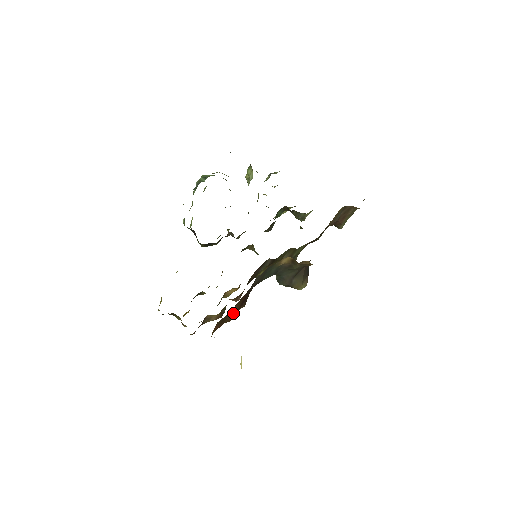
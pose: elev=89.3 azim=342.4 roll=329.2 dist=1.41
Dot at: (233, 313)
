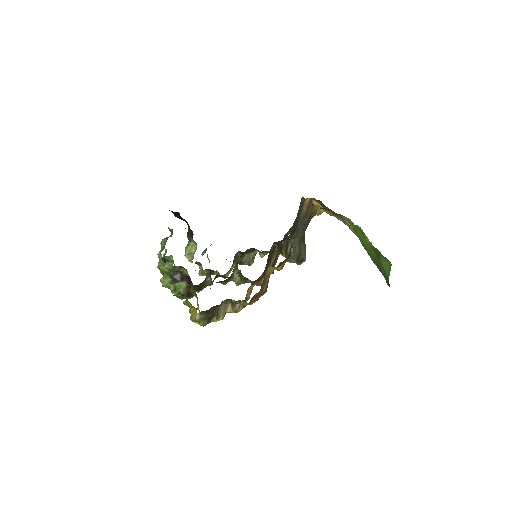
Dot at: occluded
